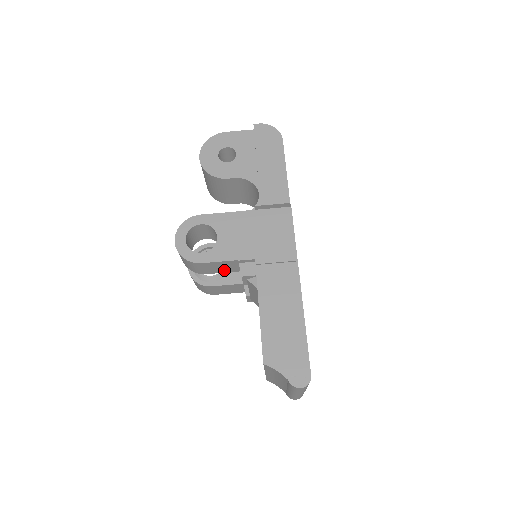
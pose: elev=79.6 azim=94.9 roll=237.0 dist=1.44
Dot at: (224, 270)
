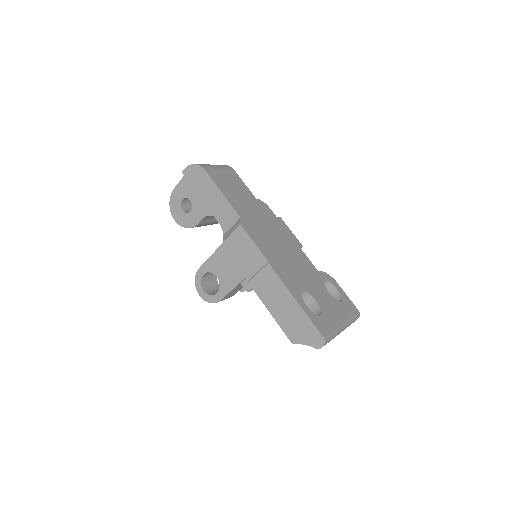
Dot at: (240, 288)
